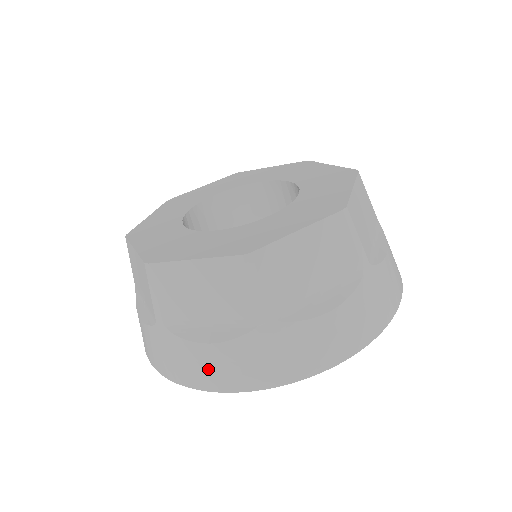
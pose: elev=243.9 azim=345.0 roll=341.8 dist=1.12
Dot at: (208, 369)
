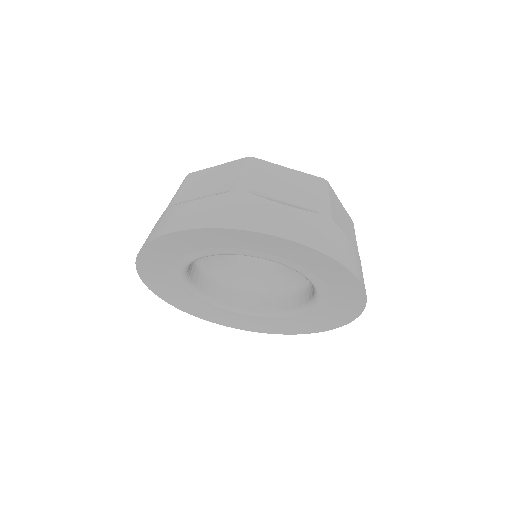
Dot at: (180, 217)
